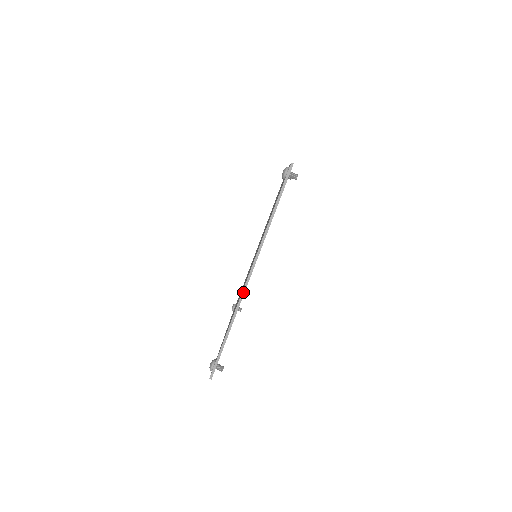
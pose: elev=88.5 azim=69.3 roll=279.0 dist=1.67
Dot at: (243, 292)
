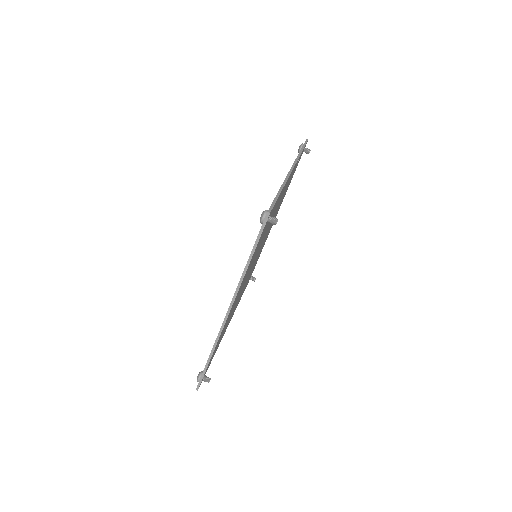
Dot at: (222, 327)
